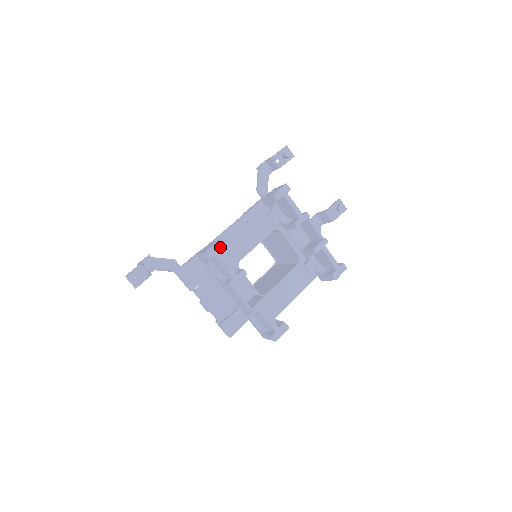
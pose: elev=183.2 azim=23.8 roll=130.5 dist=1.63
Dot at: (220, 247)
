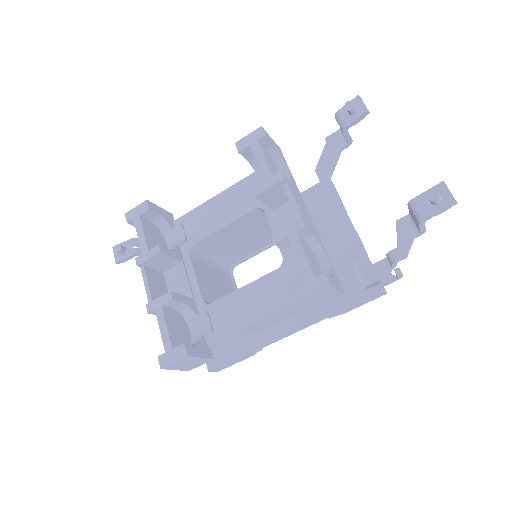
Dot at: (143, 209)
